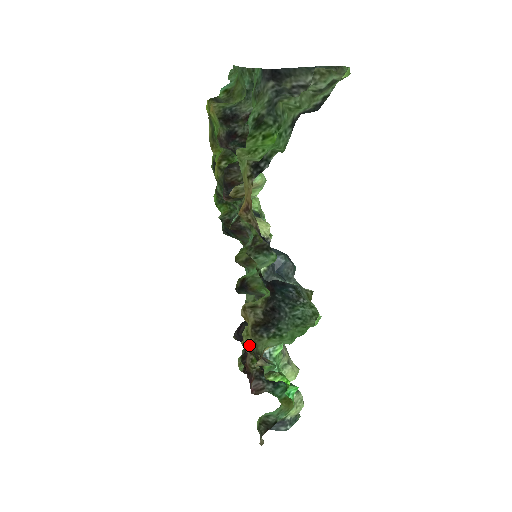
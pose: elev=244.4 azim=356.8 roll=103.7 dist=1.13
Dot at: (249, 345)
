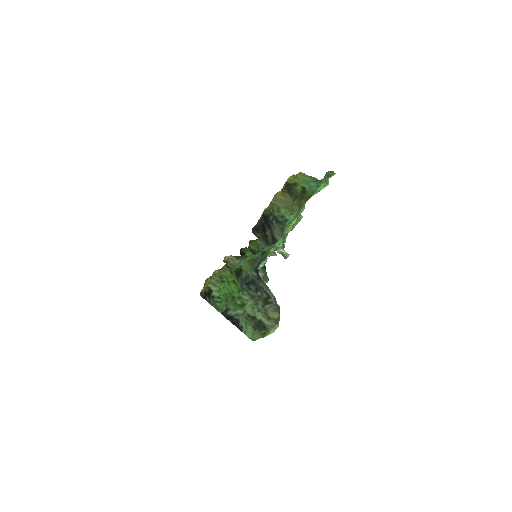
Dot at: occluded
